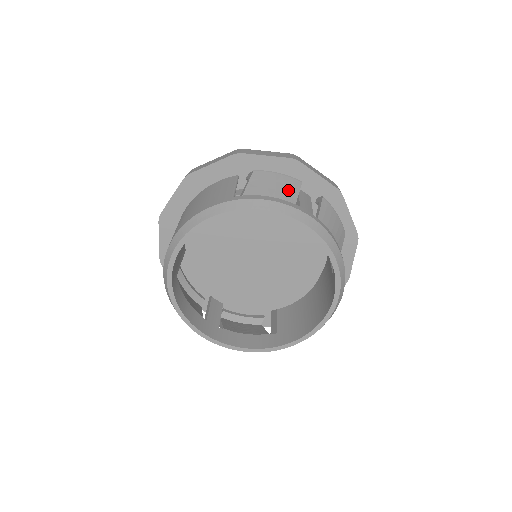
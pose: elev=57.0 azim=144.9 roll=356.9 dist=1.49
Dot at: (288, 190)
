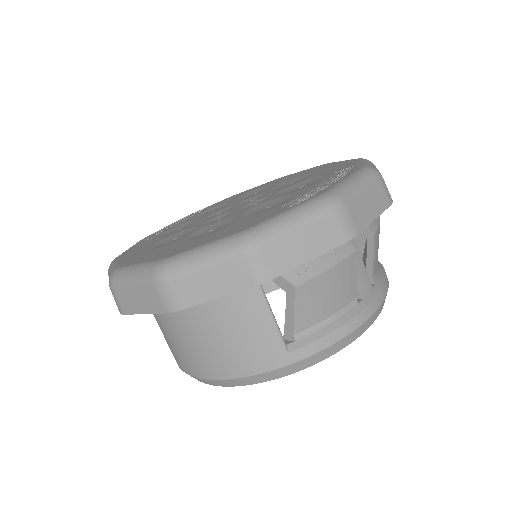
Dot at: (346, 286)
